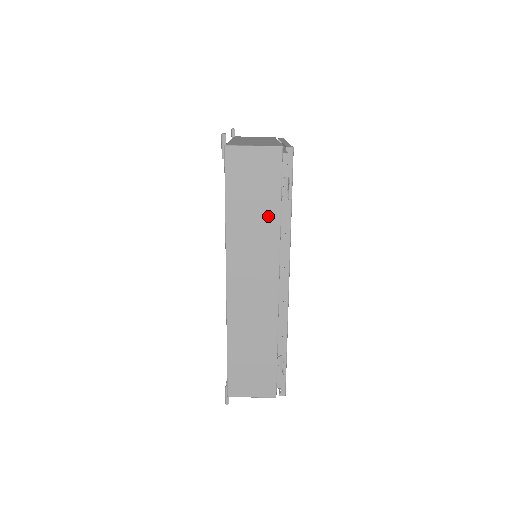
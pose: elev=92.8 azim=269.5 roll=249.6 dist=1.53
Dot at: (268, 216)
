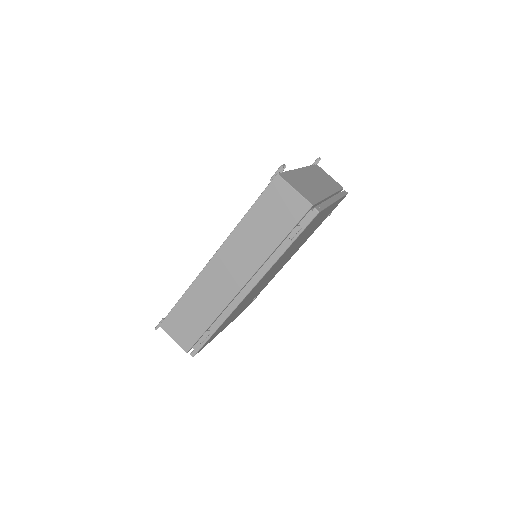
Dot at: (269, 240)
